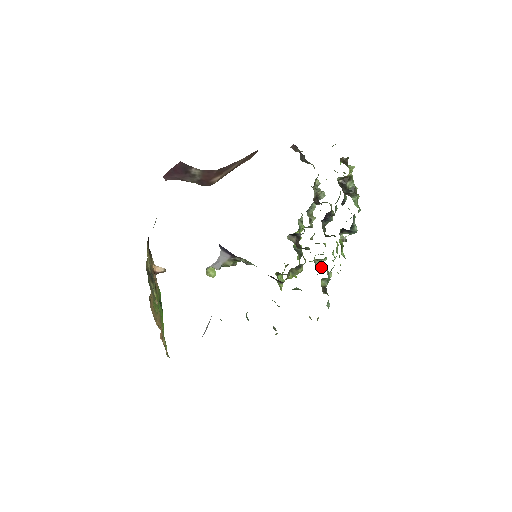
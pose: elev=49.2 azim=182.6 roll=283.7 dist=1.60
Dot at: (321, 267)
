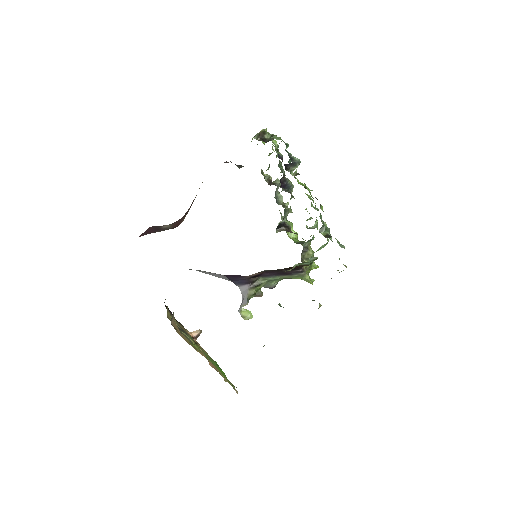
Dot at: occluded
